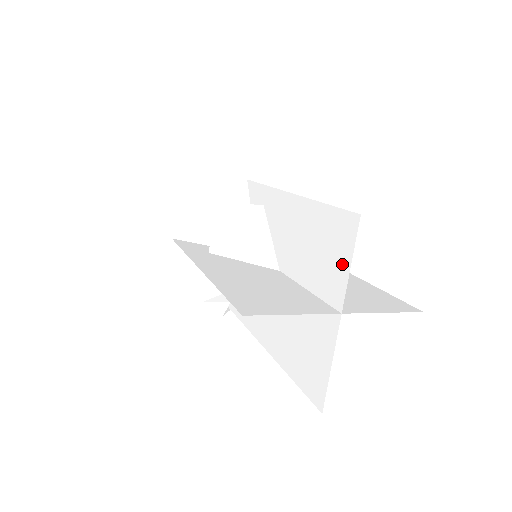
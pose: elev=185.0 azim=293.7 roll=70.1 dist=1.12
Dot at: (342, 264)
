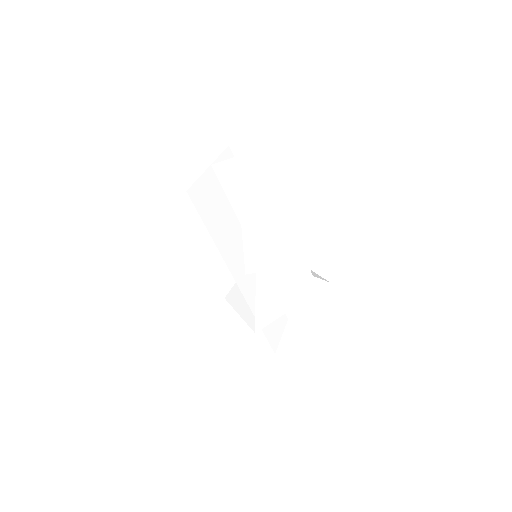
Dot at: occluded
